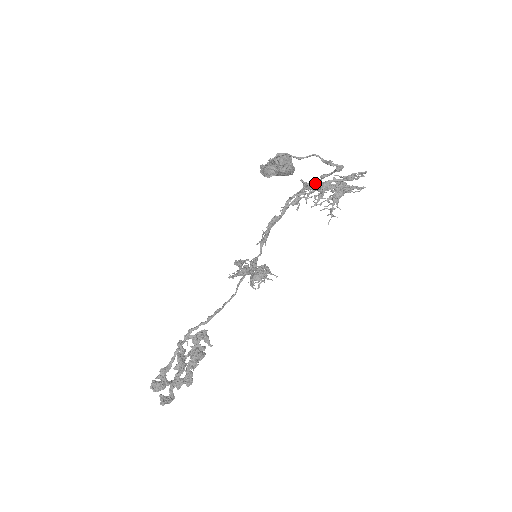
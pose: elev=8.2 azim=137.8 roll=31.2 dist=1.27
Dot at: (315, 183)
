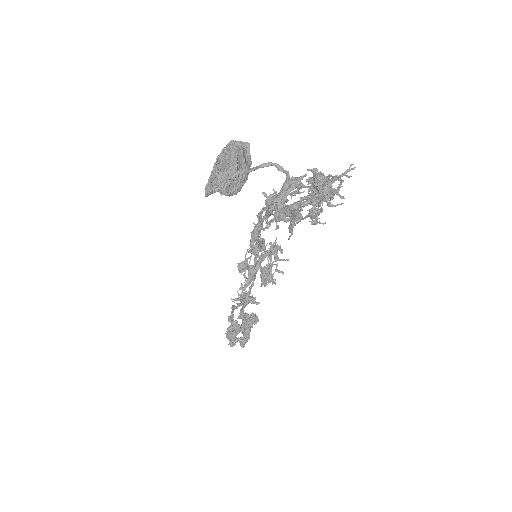
Dot at: occluded
